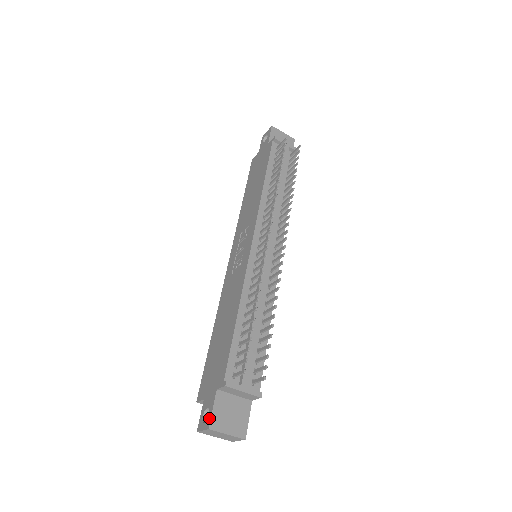
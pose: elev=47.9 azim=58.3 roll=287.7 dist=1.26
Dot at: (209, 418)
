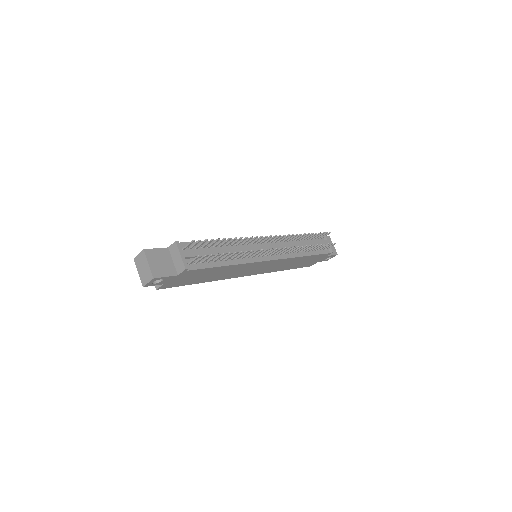
Dot at: (149, 249)
